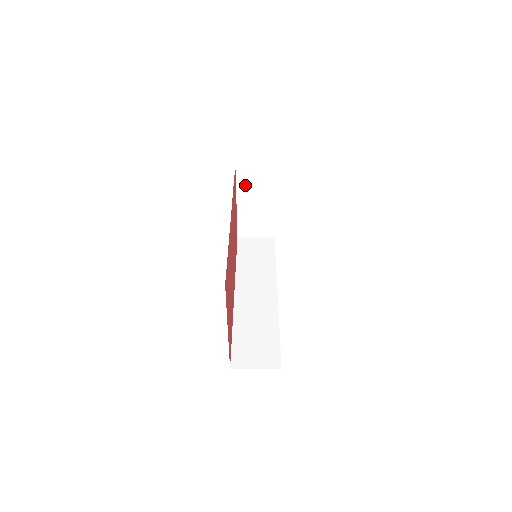
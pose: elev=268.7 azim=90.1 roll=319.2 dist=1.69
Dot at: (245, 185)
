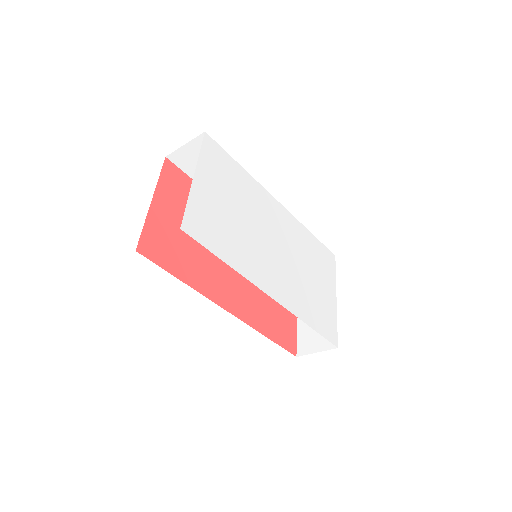
Dot at: occluded
